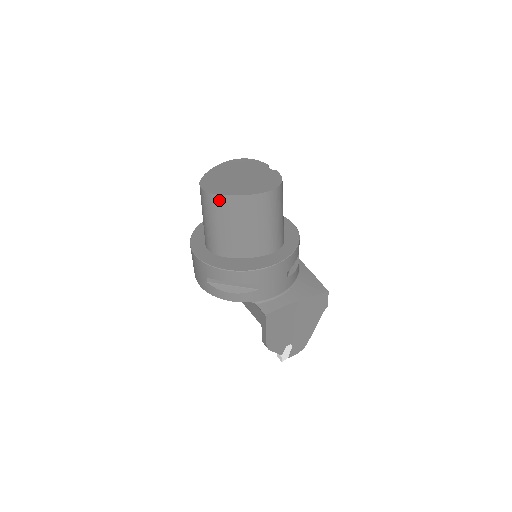
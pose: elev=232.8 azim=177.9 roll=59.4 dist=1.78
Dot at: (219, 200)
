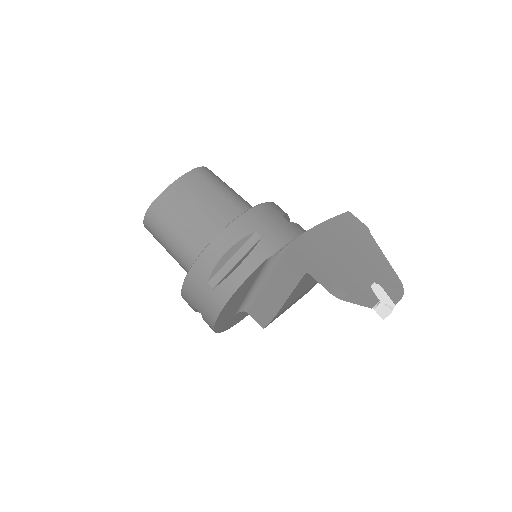
Dot at: (159, 204)
